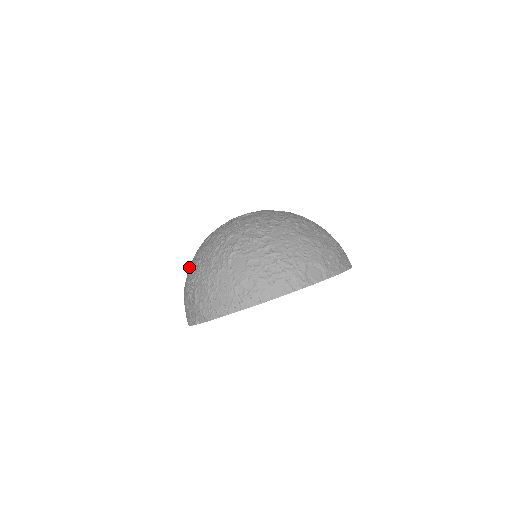
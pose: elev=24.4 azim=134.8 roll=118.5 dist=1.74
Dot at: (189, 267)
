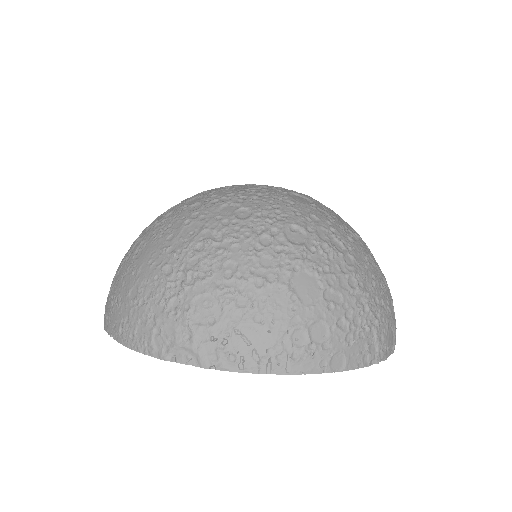
Dot at: (160, 234)
